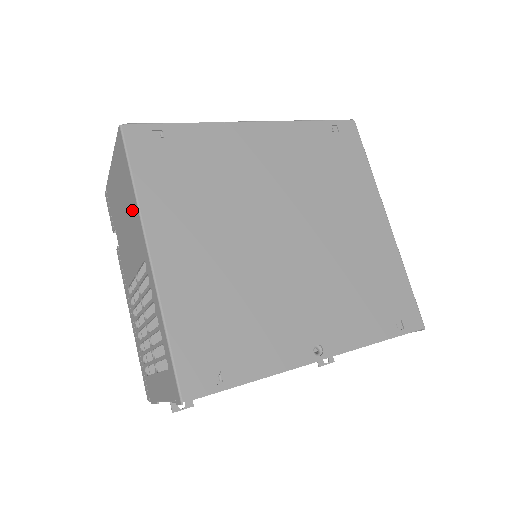
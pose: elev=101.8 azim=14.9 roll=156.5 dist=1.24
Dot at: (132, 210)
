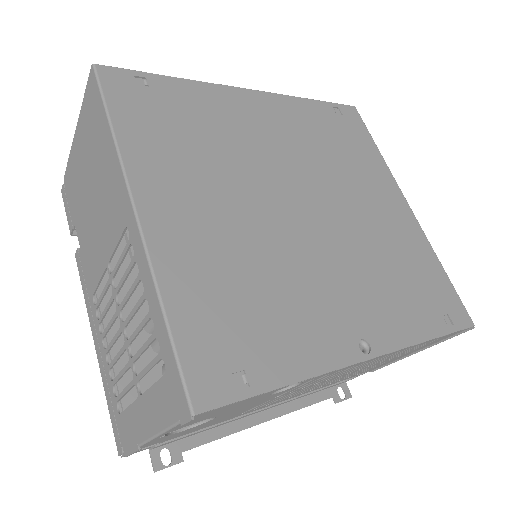
Dot at: (107, 168)
